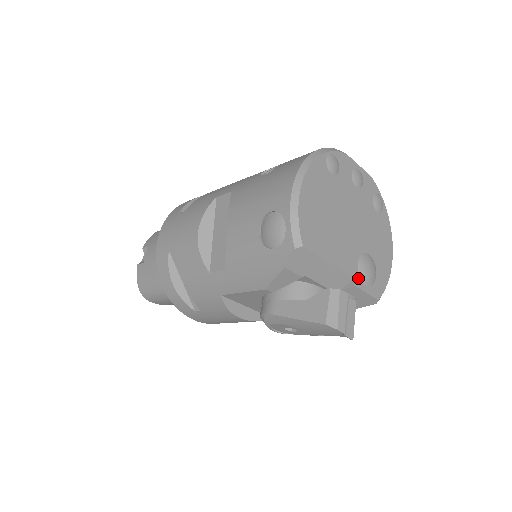
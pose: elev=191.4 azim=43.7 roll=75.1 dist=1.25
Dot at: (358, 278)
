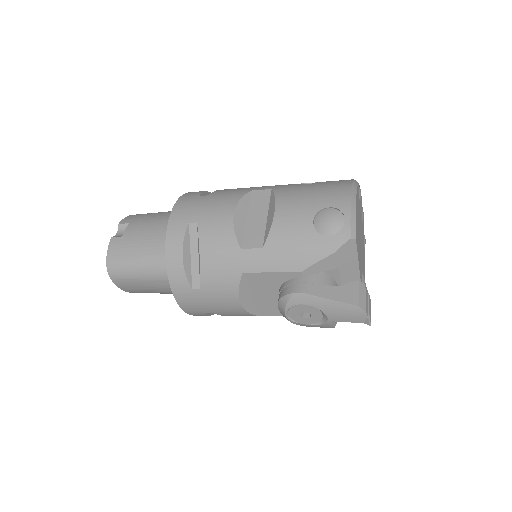
Dot at: occluded
